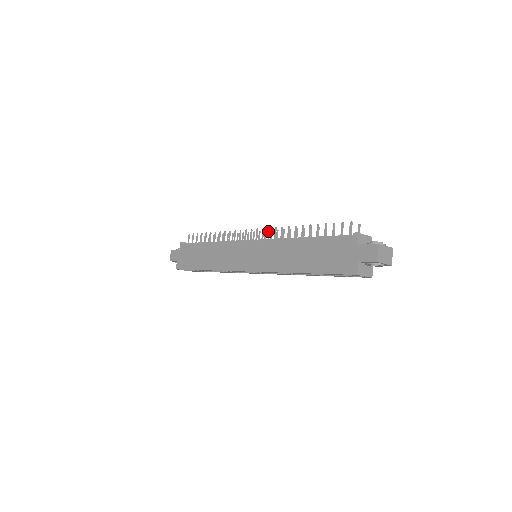
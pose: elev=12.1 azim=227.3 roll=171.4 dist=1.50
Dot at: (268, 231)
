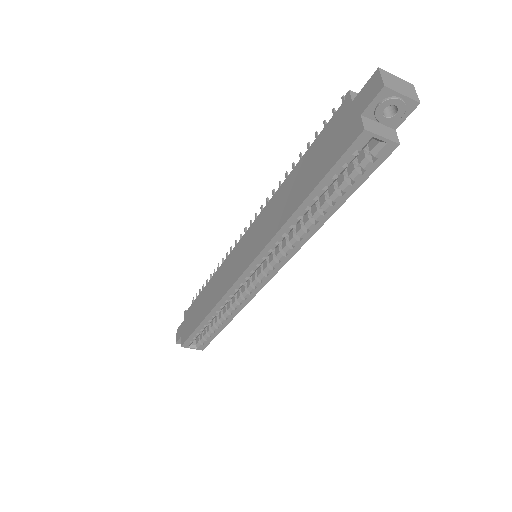
Dot at: occluded
